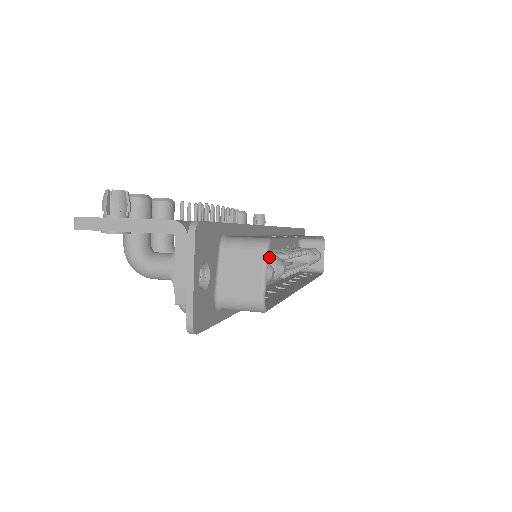
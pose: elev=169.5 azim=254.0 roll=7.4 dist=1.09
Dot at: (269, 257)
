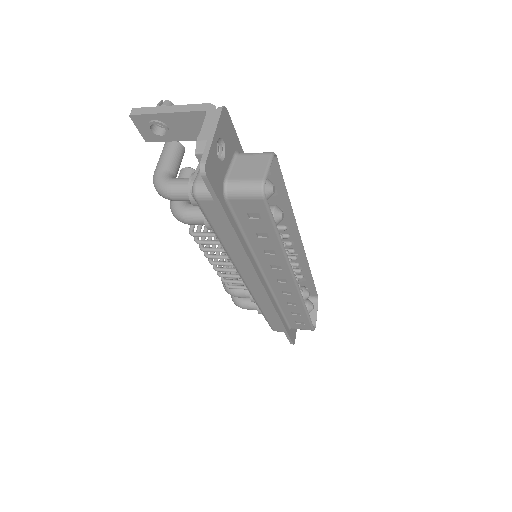
Dot at: (271, 205)
